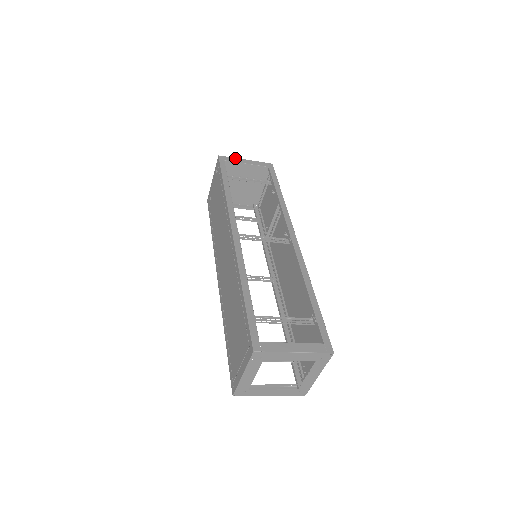
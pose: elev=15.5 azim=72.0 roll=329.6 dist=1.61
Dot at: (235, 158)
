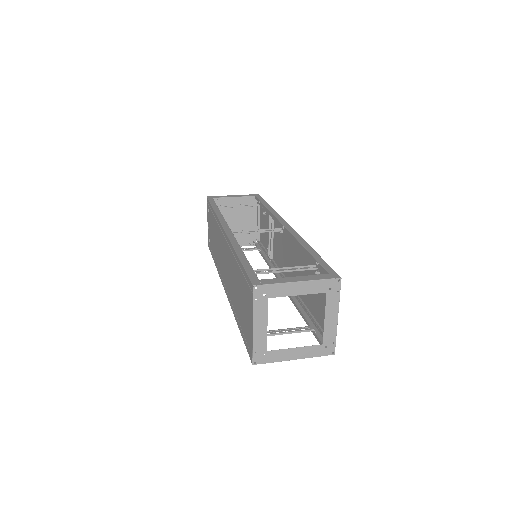
Dot at: (223, 196)
